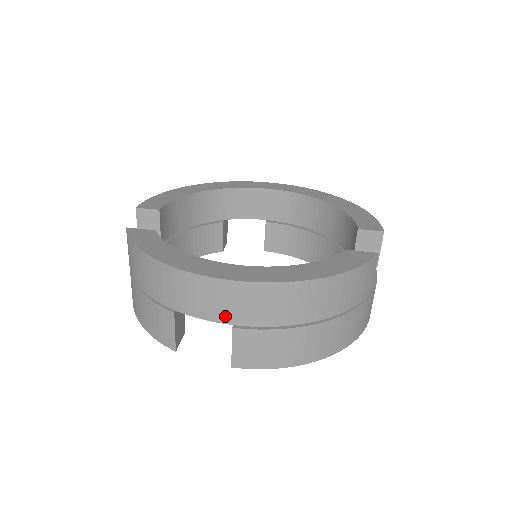
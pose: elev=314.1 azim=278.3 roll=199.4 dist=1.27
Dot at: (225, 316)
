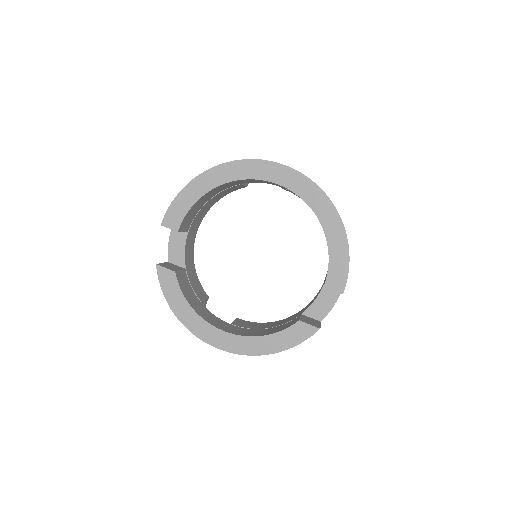
Dot at: occluded
